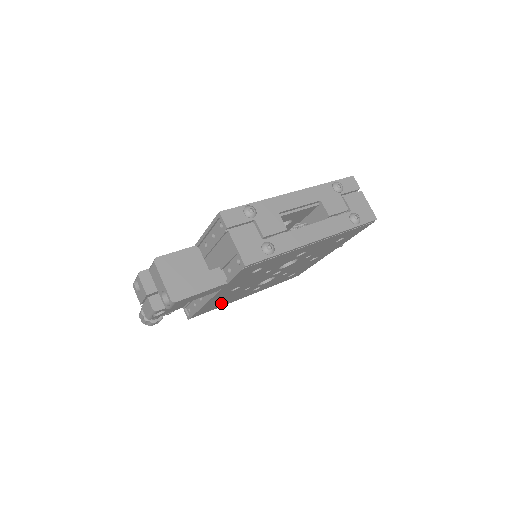
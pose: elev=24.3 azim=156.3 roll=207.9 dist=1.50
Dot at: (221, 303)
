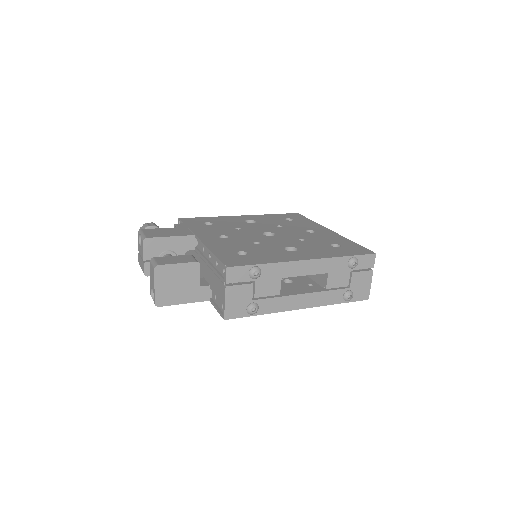
Dot at: occluded
